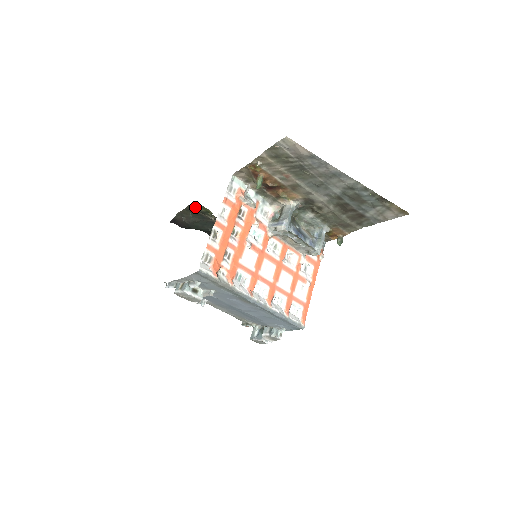
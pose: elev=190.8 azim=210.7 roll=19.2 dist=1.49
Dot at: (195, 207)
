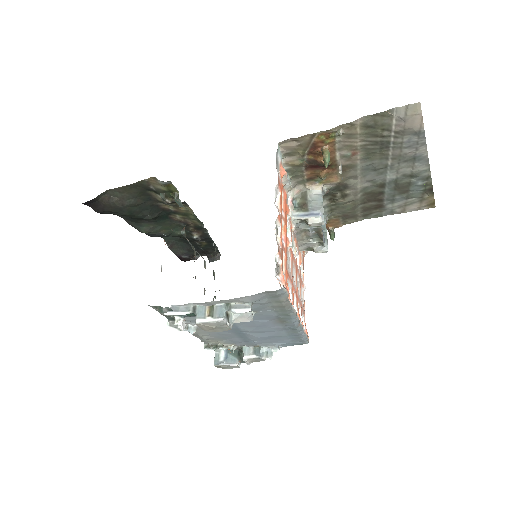
Dot at: (151, 183)
